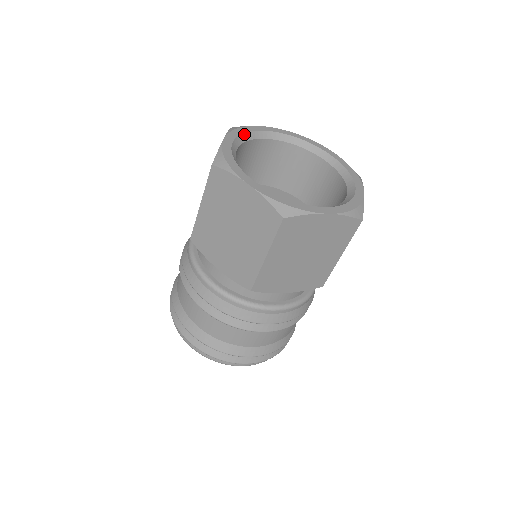
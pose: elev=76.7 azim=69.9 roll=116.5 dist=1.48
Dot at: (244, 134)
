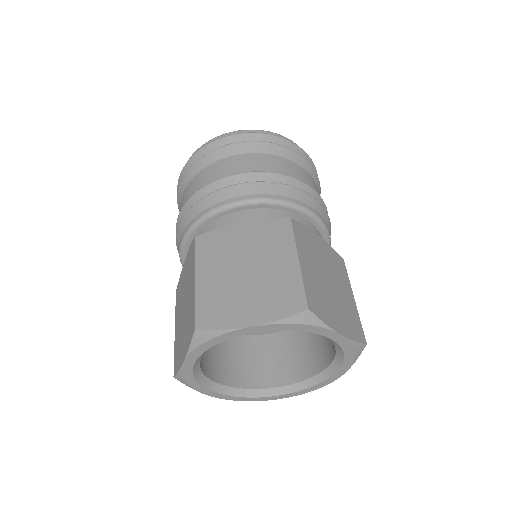
Dot at: occluded
